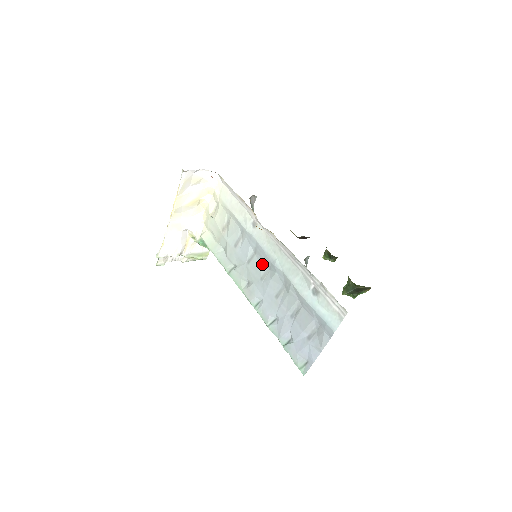
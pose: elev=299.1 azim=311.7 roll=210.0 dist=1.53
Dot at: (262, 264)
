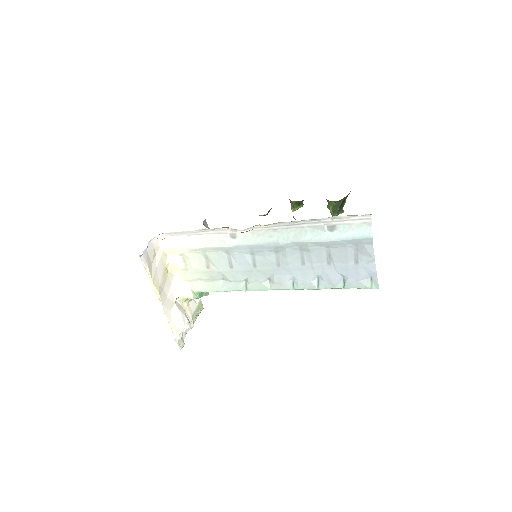
Dot at: (268, 256)
